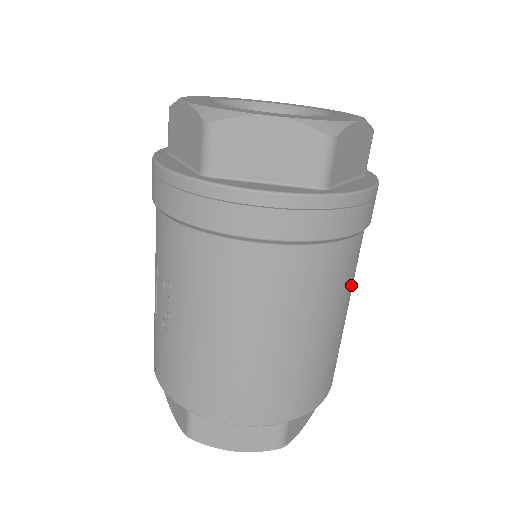
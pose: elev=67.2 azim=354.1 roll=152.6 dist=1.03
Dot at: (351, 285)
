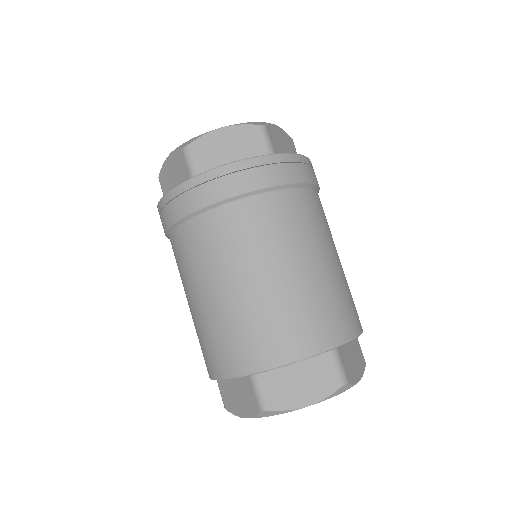
Dot at: (272, 243)
